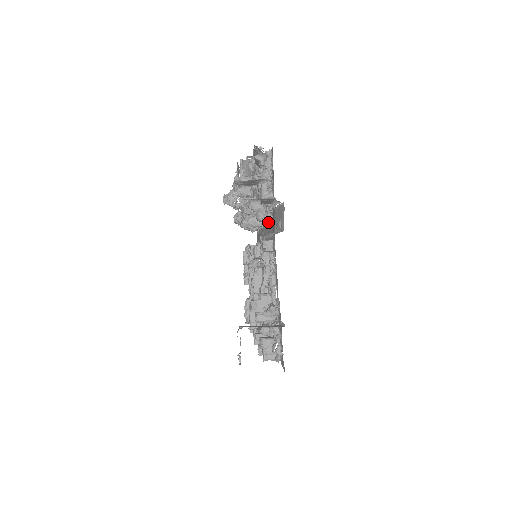
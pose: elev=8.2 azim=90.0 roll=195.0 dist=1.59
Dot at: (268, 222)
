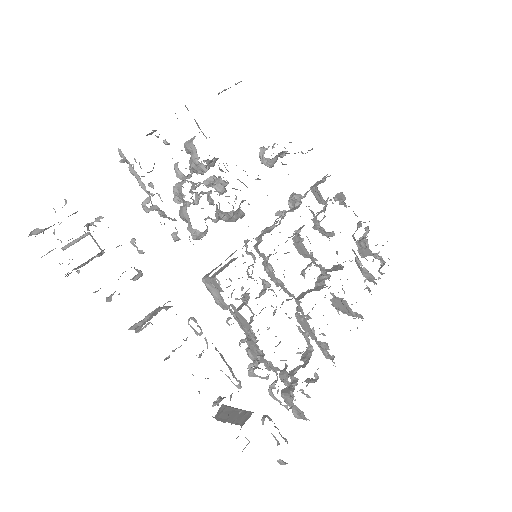
Dot at: occluded
